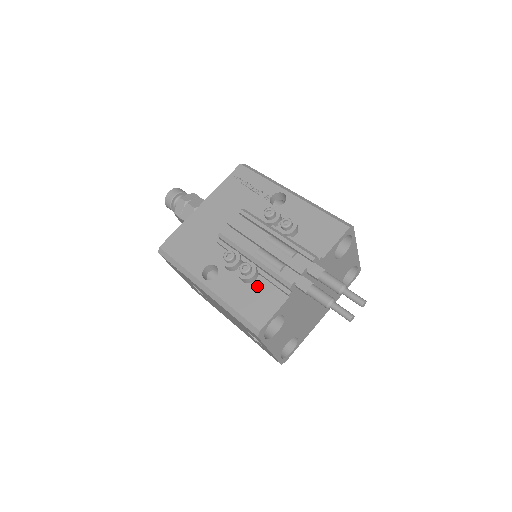
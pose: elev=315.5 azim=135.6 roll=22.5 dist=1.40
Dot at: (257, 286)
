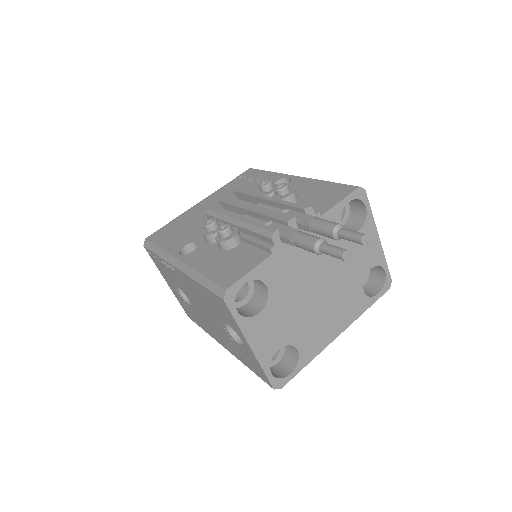
Dot at: (236, 251)
